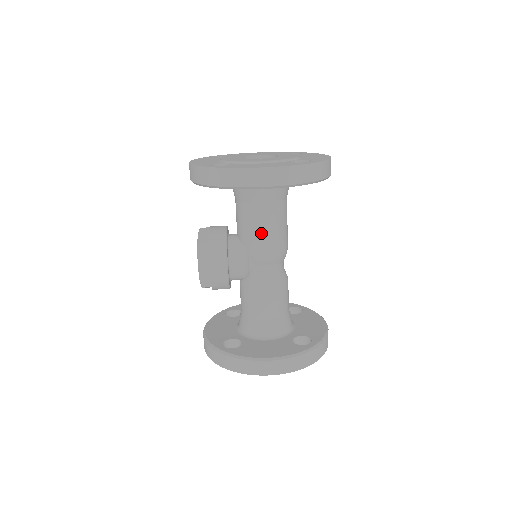
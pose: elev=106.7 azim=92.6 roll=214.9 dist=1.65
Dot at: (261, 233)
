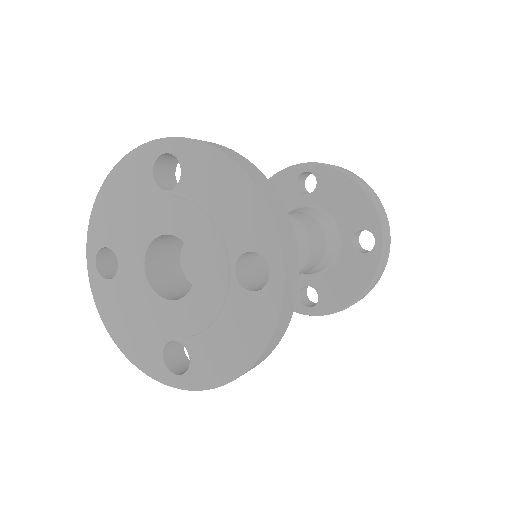
Dot at: occluded
